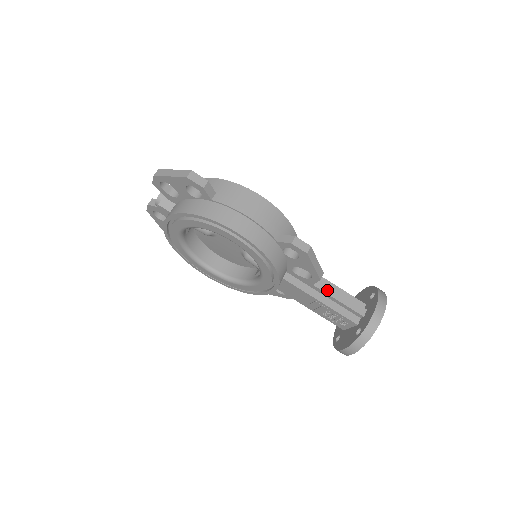
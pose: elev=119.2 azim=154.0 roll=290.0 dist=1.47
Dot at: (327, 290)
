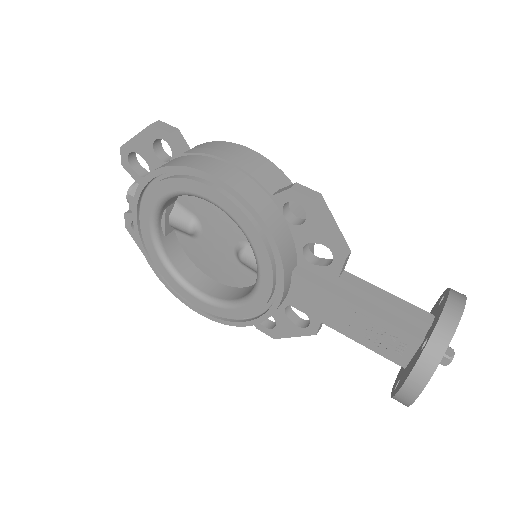
Dot at: (362, 286)
